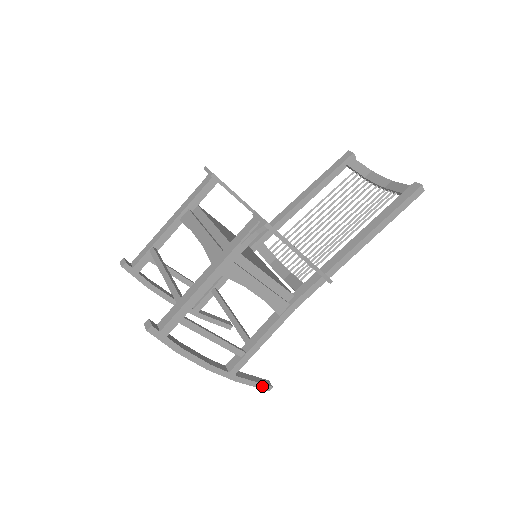
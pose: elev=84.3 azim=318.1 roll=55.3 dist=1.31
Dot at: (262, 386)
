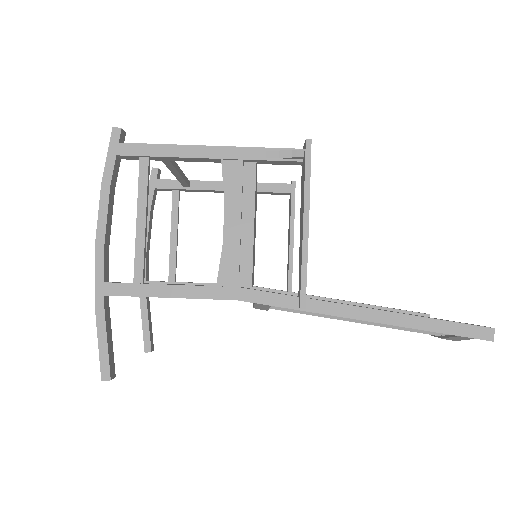
Dot at: (105, 359)
